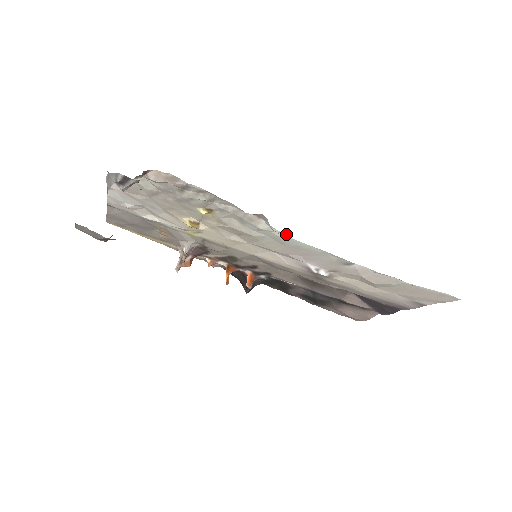
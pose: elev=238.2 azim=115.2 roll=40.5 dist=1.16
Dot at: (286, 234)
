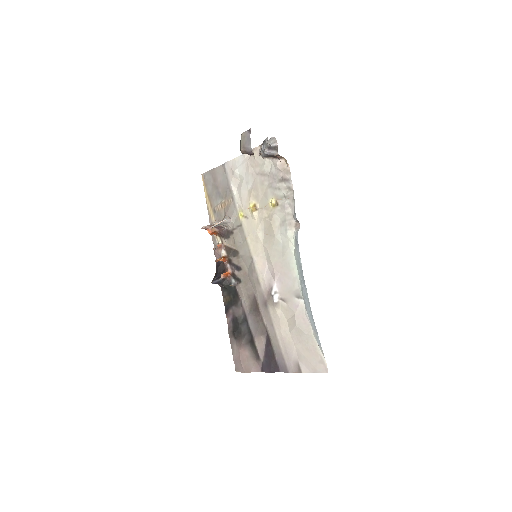
Dot at: (294, 248)
